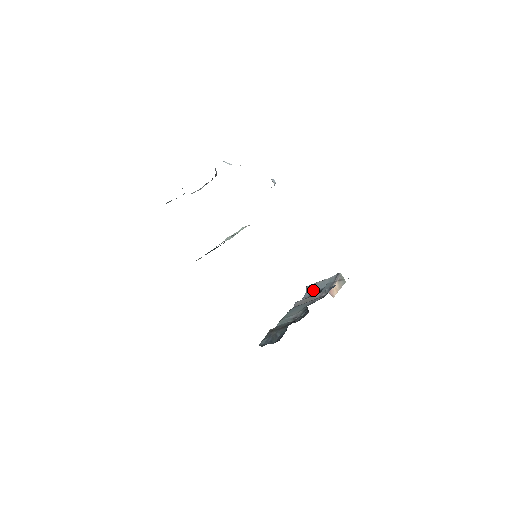
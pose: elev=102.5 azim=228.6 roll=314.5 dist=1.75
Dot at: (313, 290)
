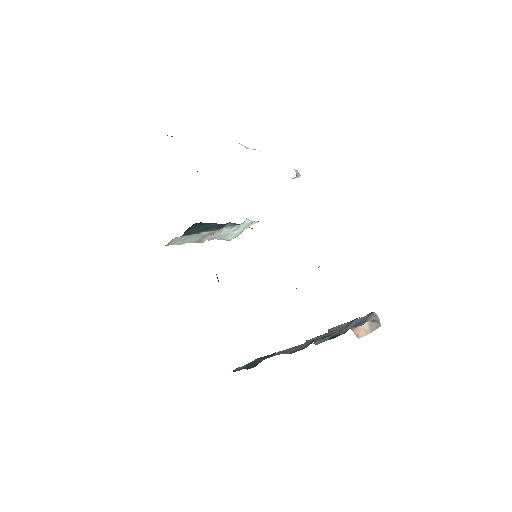
Dot at: occluded
